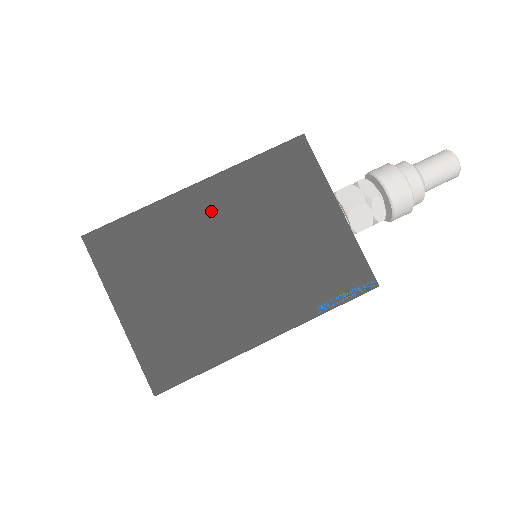
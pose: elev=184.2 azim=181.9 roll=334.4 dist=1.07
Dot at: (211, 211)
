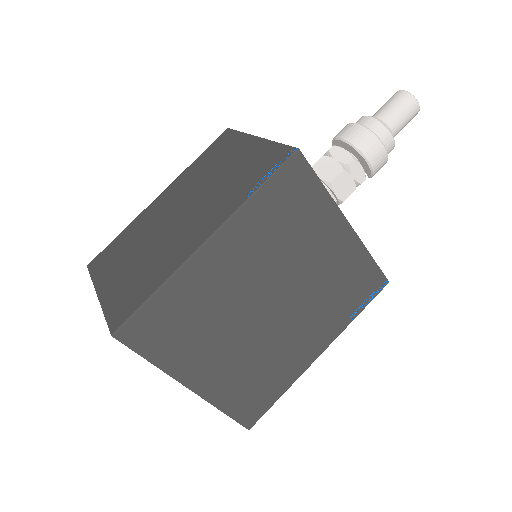
Dot at: (167, 200)
